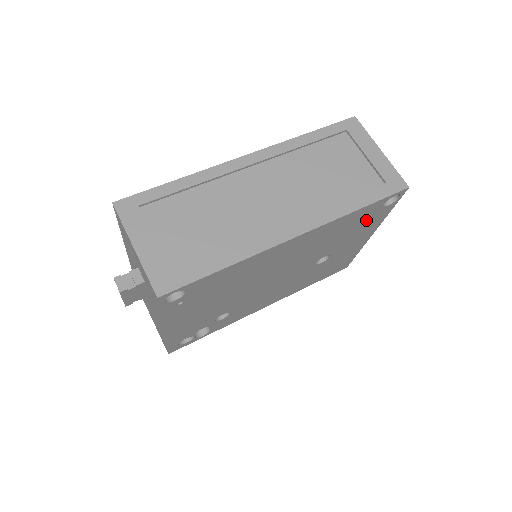
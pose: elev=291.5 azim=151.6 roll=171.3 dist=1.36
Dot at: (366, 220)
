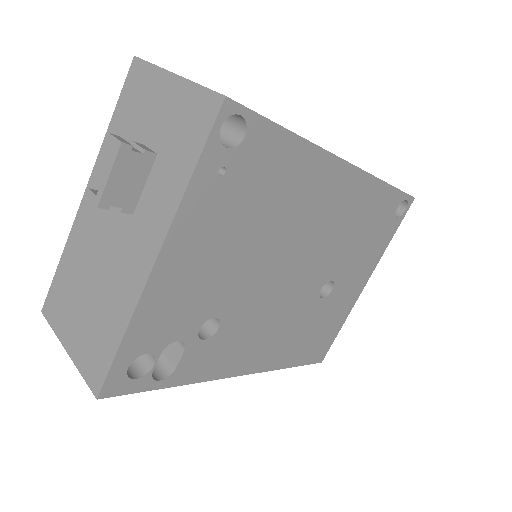
Dot at: (378, 229)
